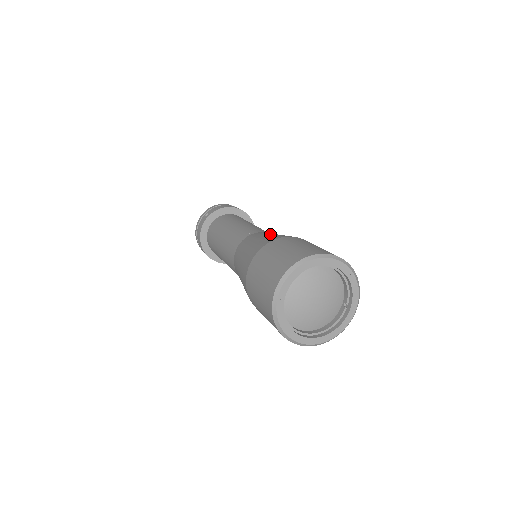
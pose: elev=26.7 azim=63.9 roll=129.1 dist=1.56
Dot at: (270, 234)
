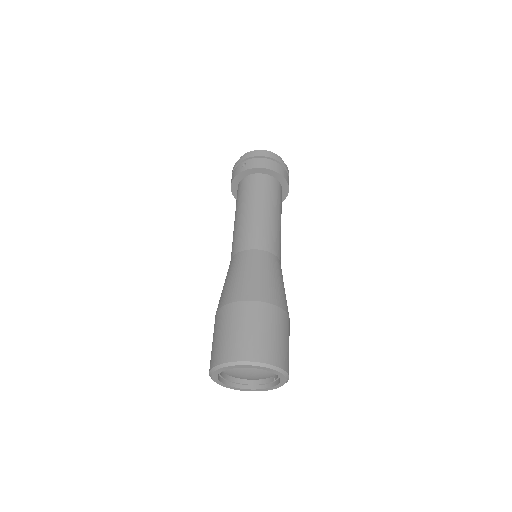
Dot at: (258, 273)
